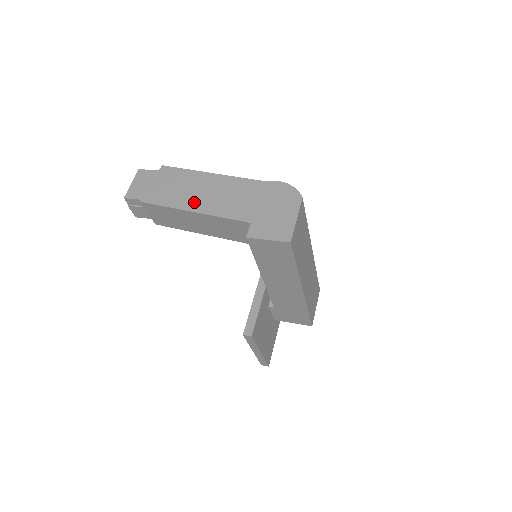
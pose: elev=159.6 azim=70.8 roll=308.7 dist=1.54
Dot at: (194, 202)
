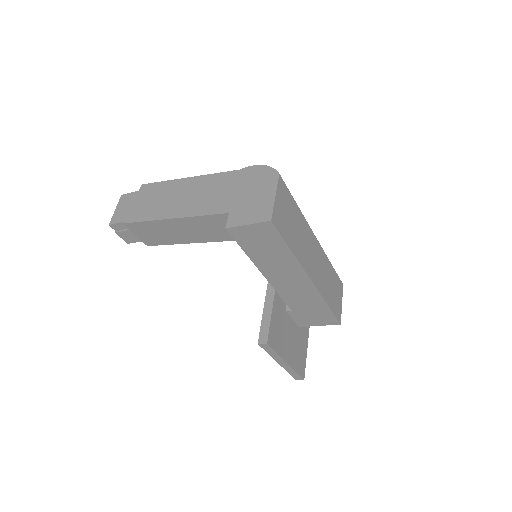
Dot at: (173, 209)
